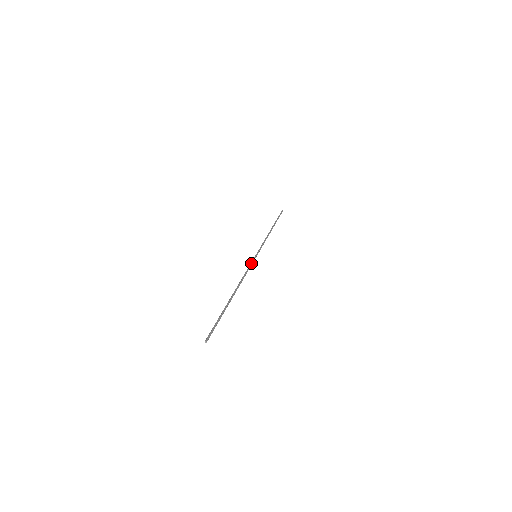
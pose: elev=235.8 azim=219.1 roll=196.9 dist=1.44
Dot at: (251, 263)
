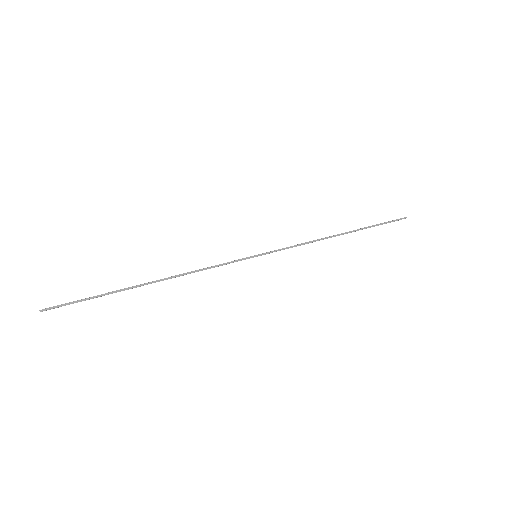
Dot at: (232, 261)
